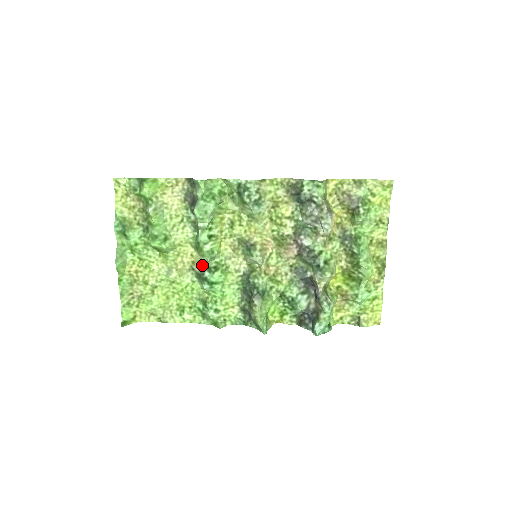
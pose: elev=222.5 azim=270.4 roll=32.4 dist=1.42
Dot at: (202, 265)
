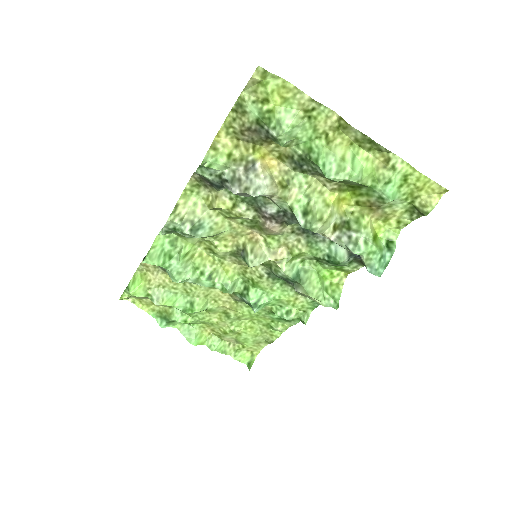
Dot at: (236, 295)
